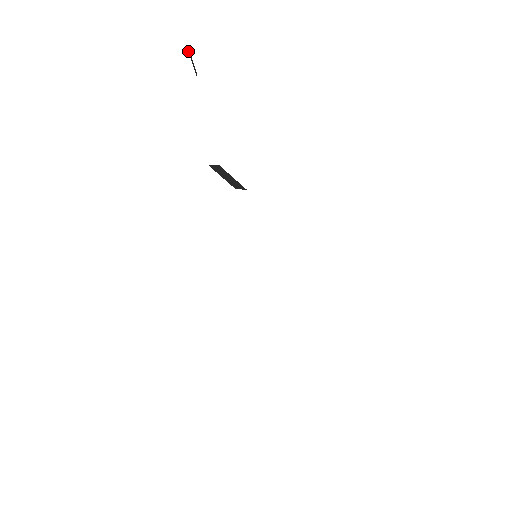
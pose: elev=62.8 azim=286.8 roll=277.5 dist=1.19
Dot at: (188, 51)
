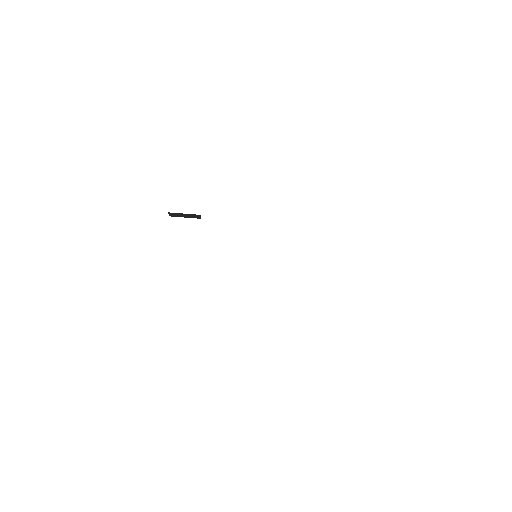
Dot at: occluded
